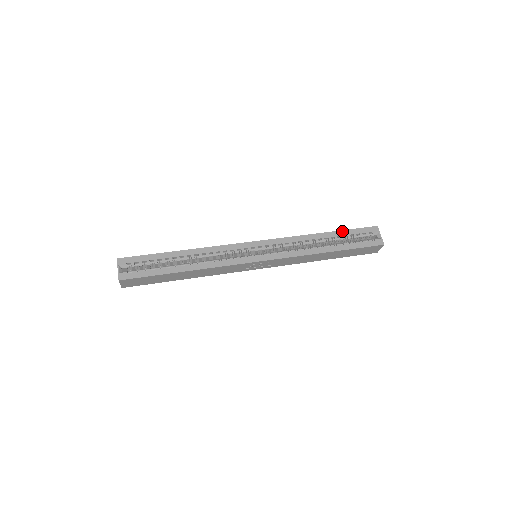
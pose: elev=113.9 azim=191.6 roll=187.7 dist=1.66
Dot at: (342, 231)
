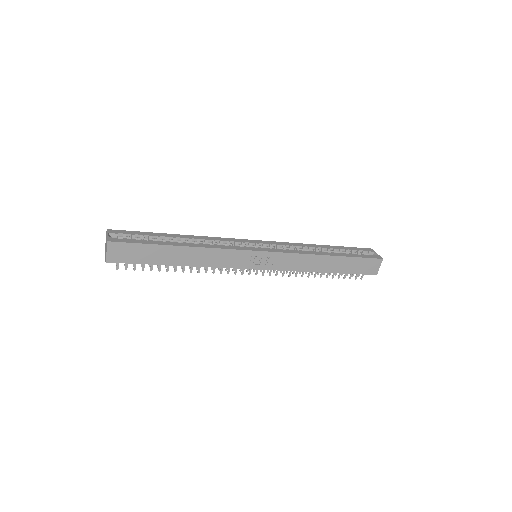
Dot at: (339, 246)
